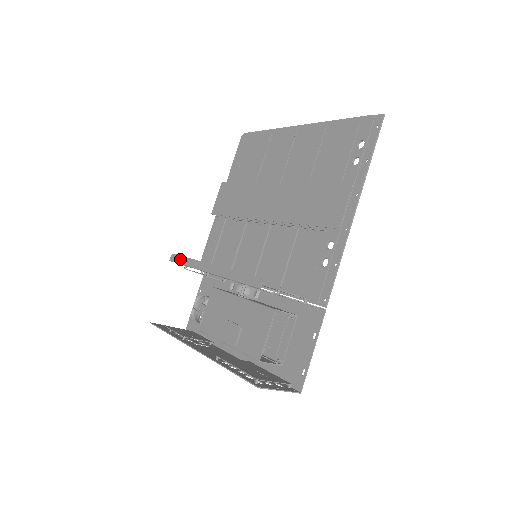
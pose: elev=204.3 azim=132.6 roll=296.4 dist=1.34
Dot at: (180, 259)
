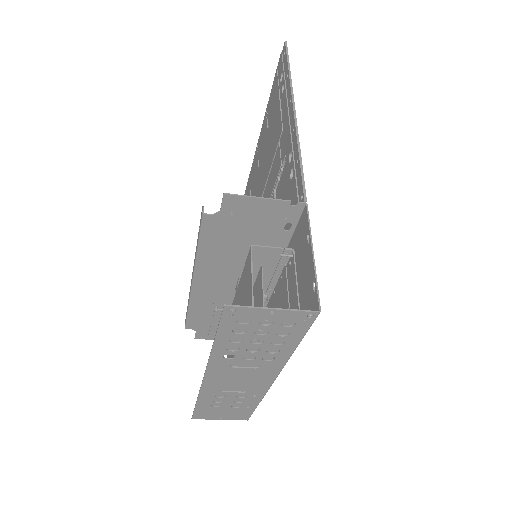
Dot at: (186, 312)
